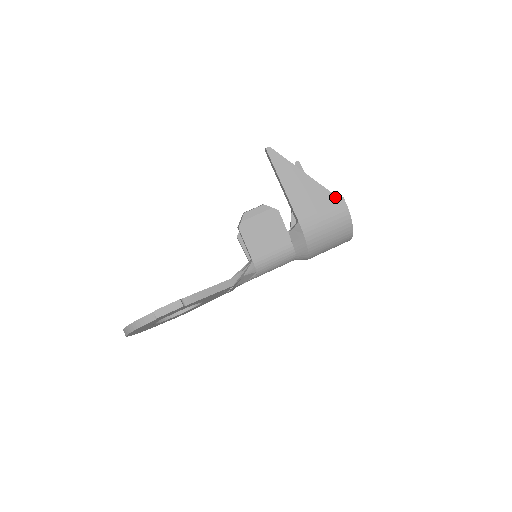
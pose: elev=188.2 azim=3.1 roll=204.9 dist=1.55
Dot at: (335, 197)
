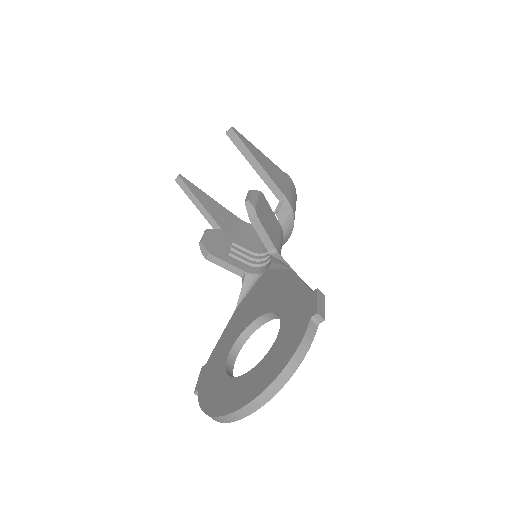
Dot at: (284, 173)
